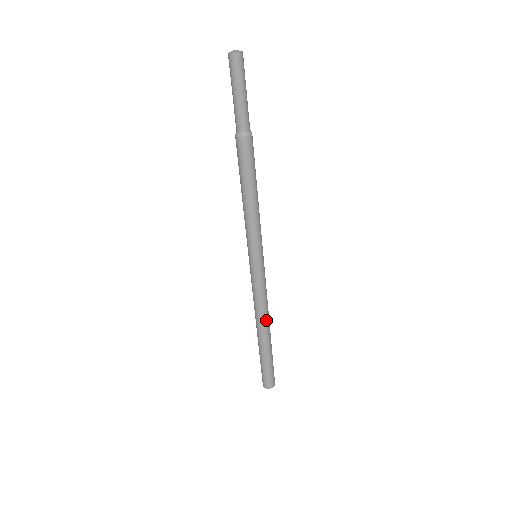
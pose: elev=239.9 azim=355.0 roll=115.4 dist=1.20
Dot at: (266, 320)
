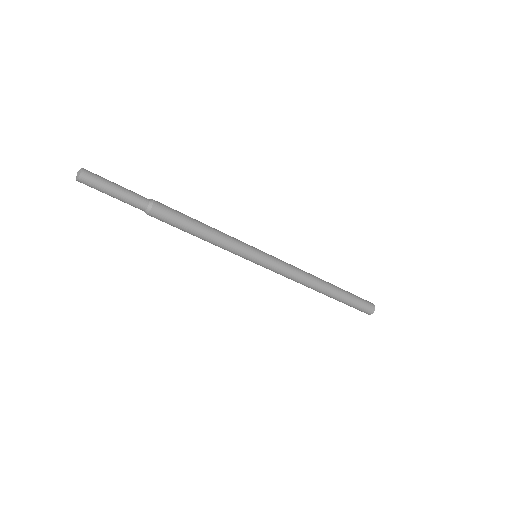
Dot at: (312, 285)
